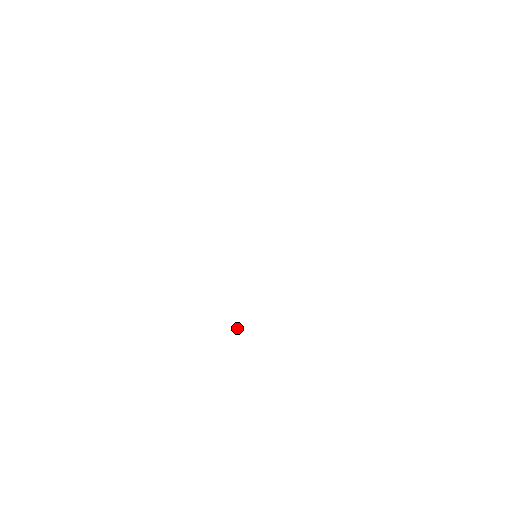
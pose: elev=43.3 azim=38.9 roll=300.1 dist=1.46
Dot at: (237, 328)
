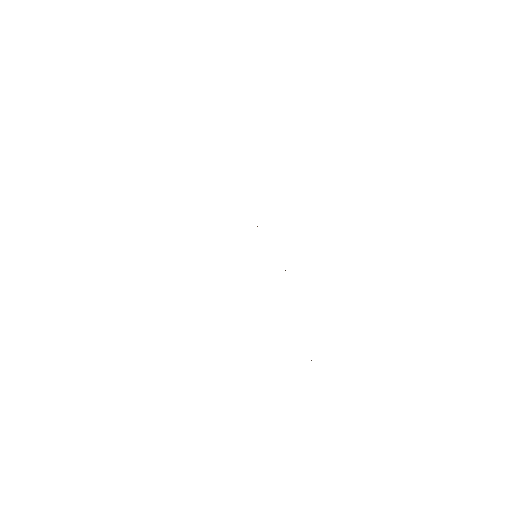
Dot at: occluded
